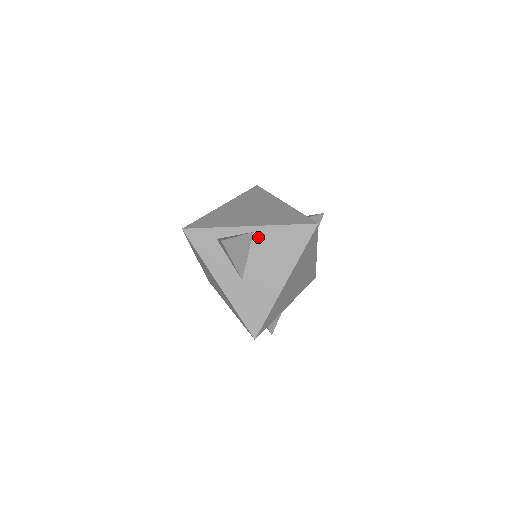
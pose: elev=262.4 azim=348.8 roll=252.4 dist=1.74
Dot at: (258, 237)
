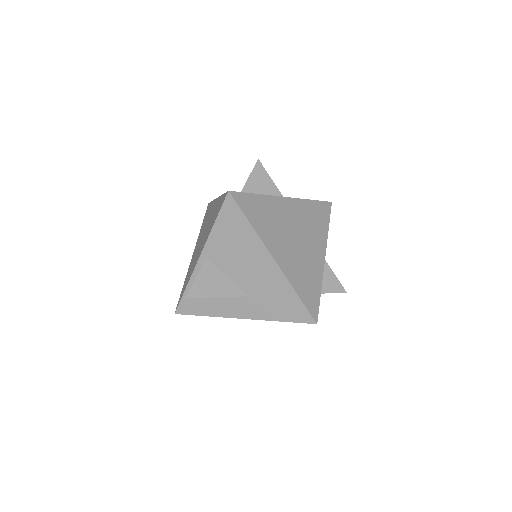
Dot at: (214, 256)
